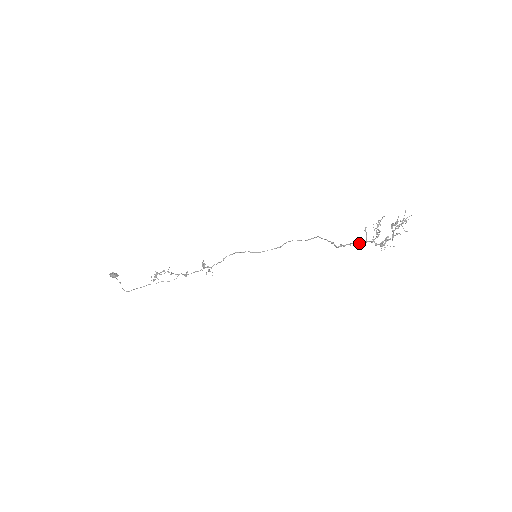
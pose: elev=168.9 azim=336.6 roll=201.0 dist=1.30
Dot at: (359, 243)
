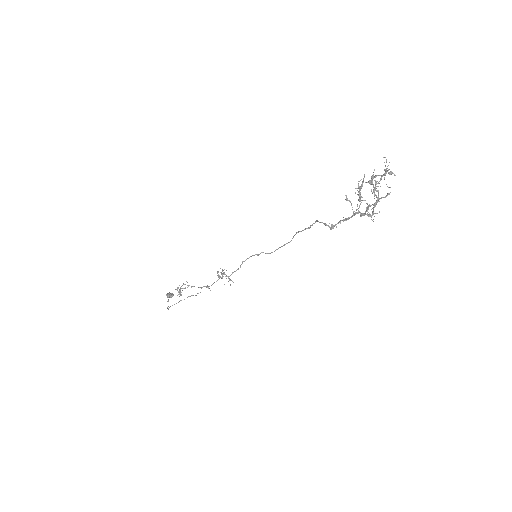
Dot at: (347, 218)
